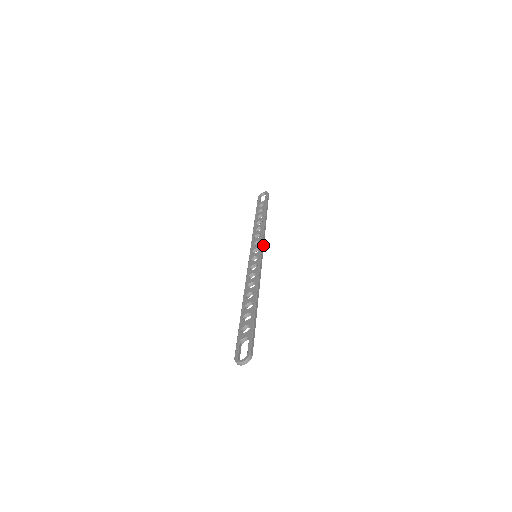
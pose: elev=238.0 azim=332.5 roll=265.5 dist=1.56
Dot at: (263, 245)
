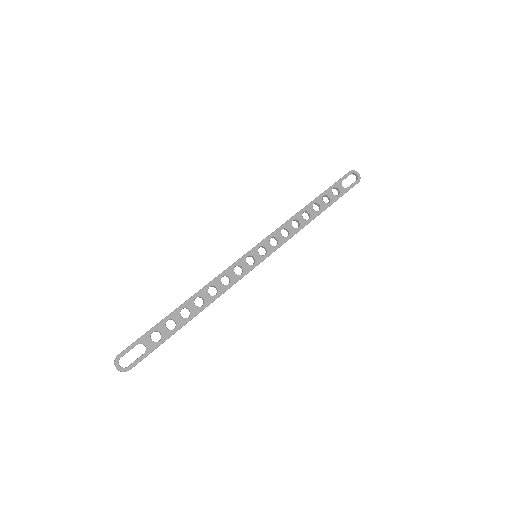
Dot at: occluded
